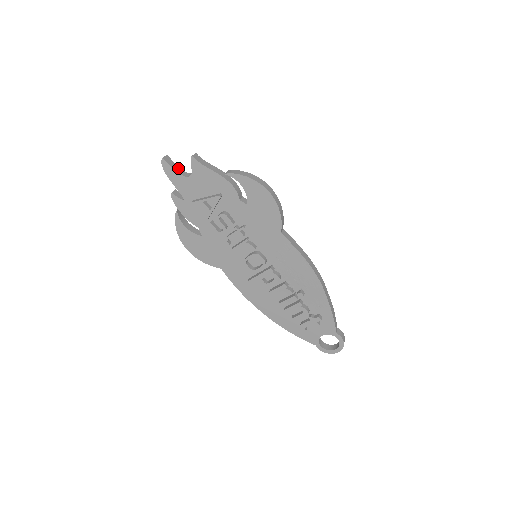
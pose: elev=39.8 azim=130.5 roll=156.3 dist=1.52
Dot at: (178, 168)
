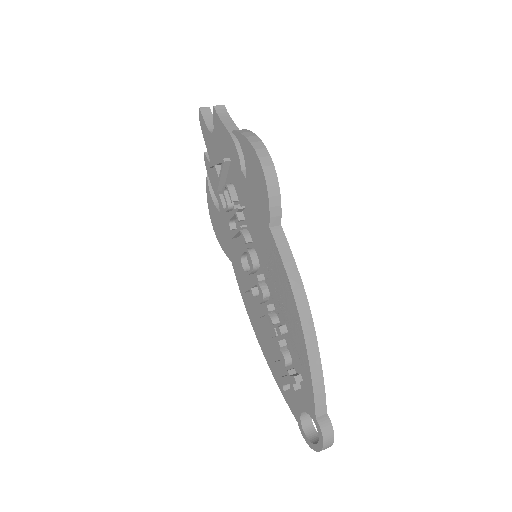
Dot at: (212, 123)
